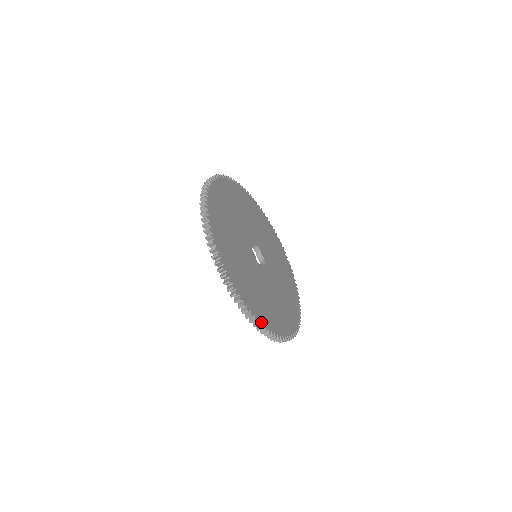
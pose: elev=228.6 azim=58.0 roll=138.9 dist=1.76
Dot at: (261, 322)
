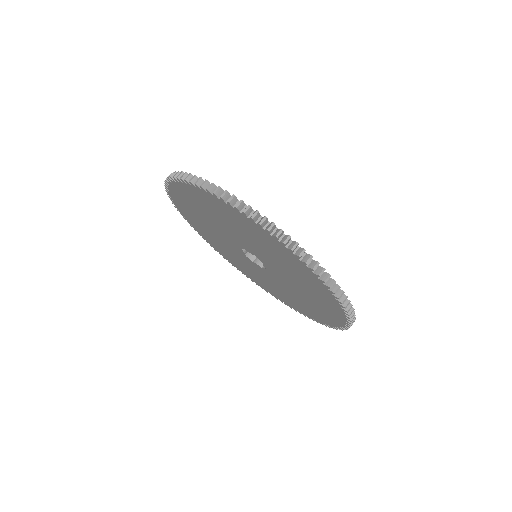
Dot at: (305, 253)
